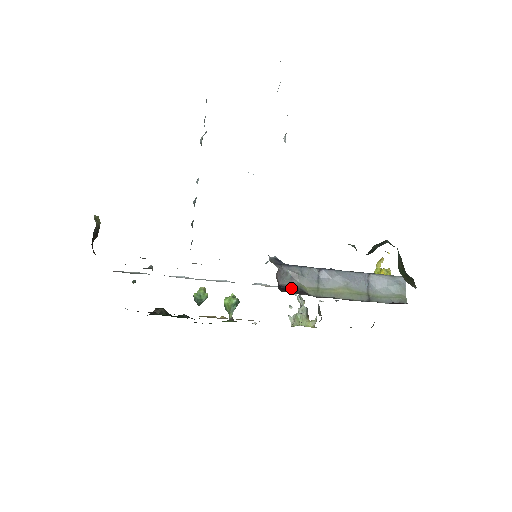
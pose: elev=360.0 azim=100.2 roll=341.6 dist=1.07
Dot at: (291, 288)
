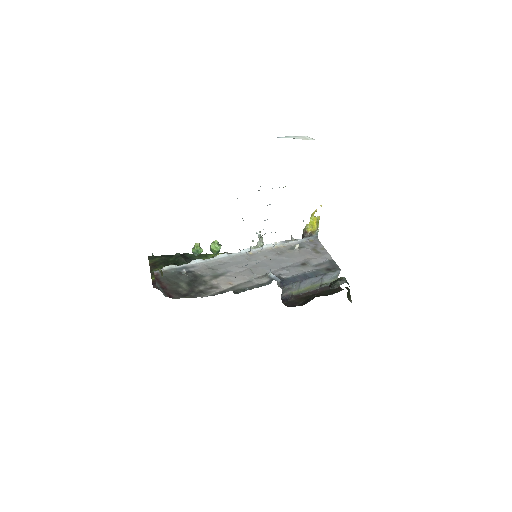
Dot at: (286, 297)
